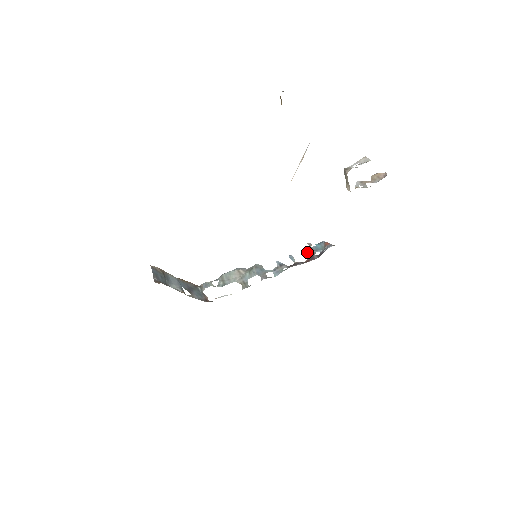
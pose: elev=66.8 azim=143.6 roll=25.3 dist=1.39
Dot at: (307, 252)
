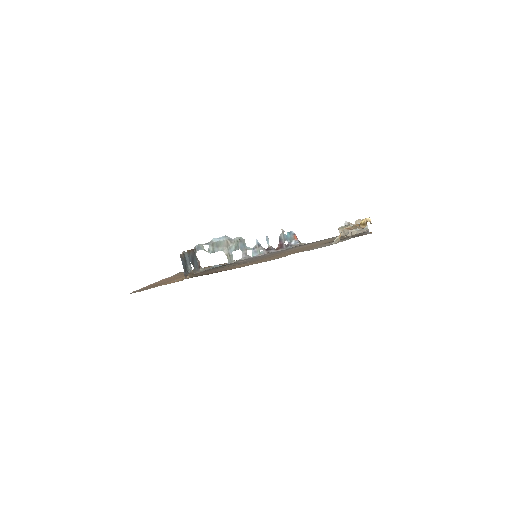
Dot at: (280, 239)
